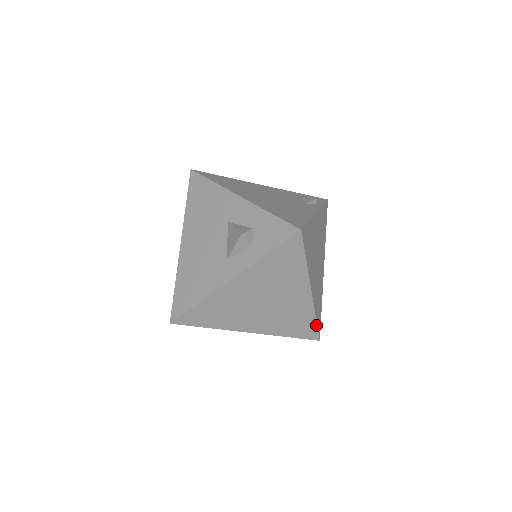
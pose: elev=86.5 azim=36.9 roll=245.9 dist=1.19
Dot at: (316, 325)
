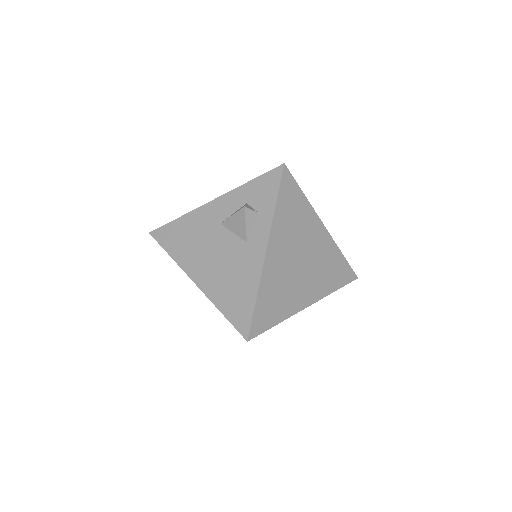
Dot at: (346, 262)
